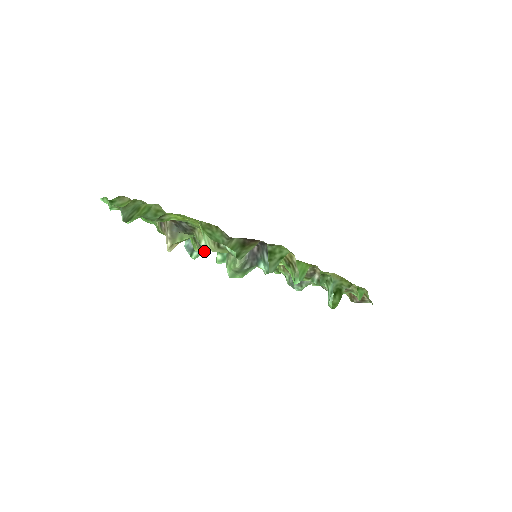
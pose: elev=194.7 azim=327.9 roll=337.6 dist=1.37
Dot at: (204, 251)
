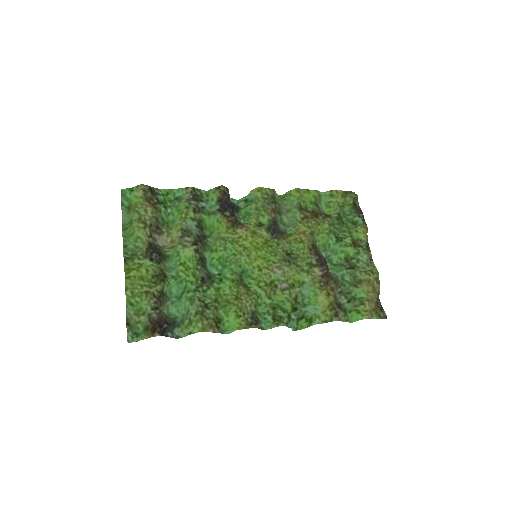
Dot at: (242, 208)
